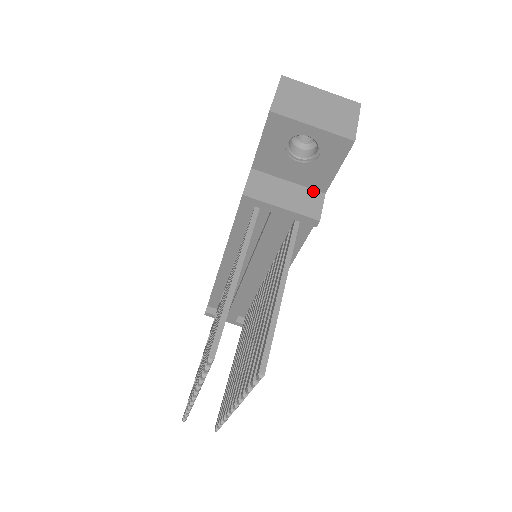
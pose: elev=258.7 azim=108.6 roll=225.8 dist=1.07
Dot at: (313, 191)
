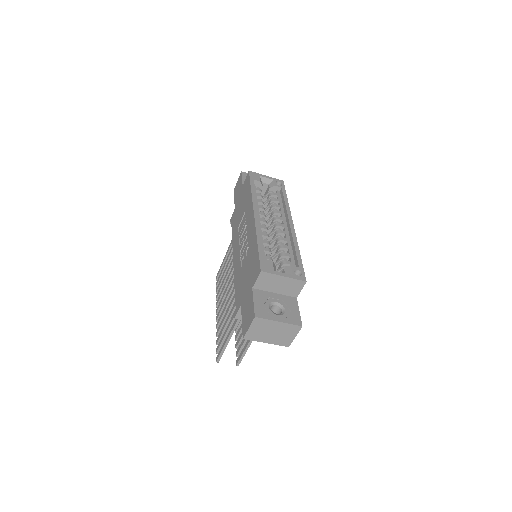
Dot at: occluded
